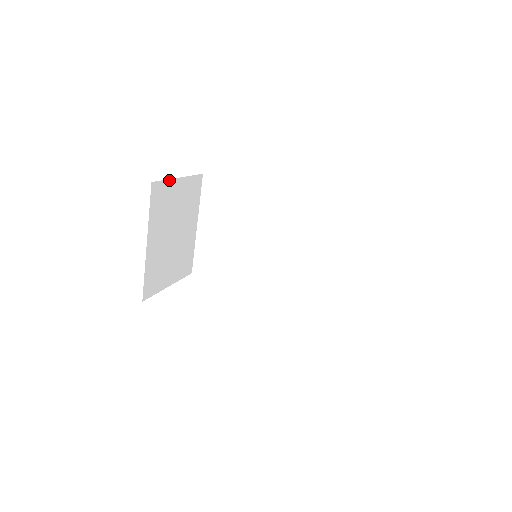
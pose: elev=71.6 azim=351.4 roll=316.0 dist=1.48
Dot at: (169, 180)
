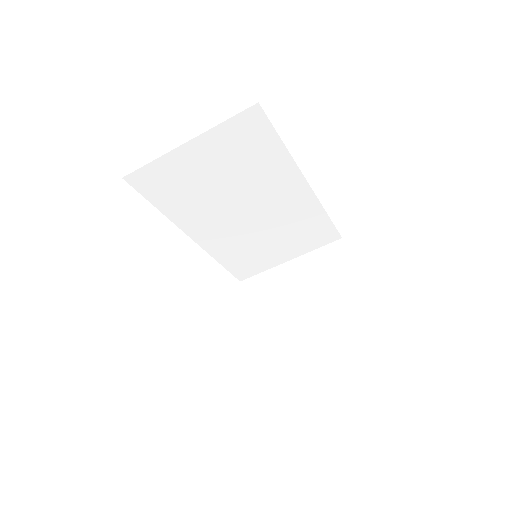
Dot at: occluded
